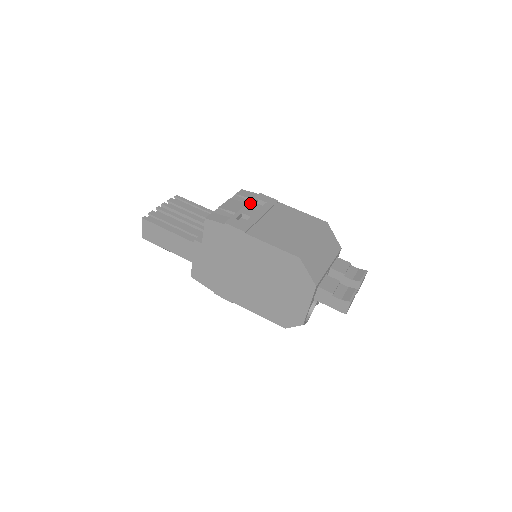
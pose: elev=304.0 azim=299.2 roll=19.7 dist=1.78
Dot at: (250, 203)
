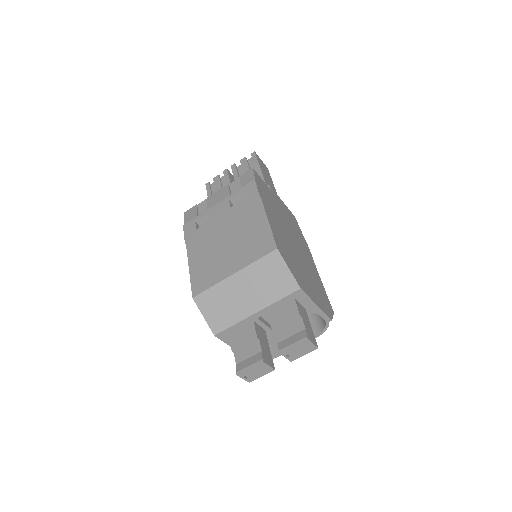
Dot at: (228, 197)
